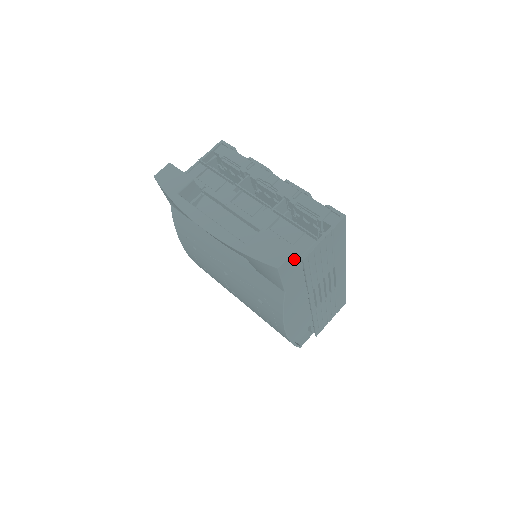
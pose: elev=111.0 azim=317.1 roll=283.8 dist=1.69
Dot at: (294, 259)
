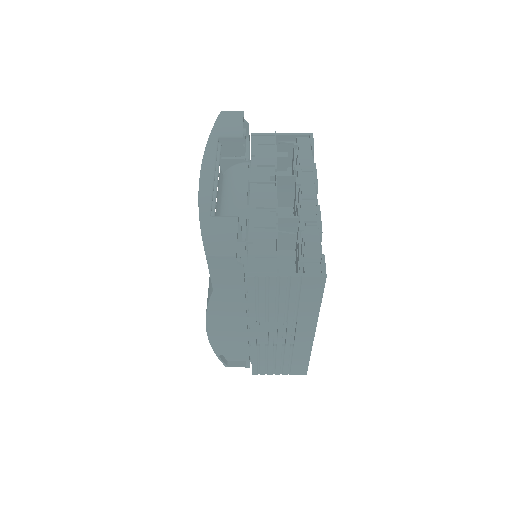
Dot at: (234, 265)
